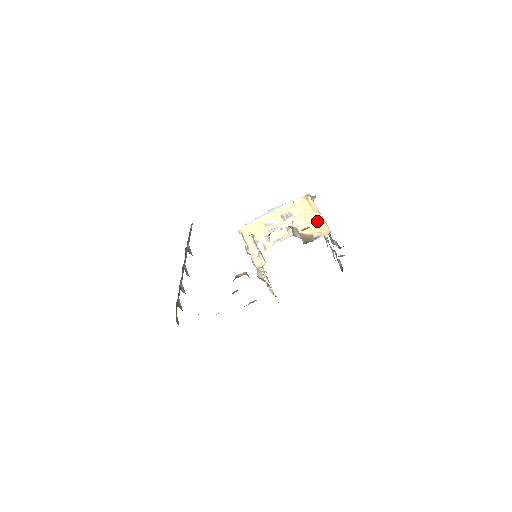
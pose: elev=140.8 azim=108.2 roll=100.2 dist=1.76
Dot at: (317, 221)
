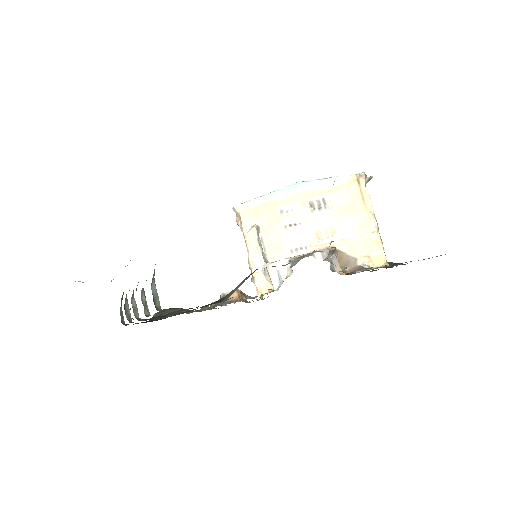
Dot at: (368, 234)
